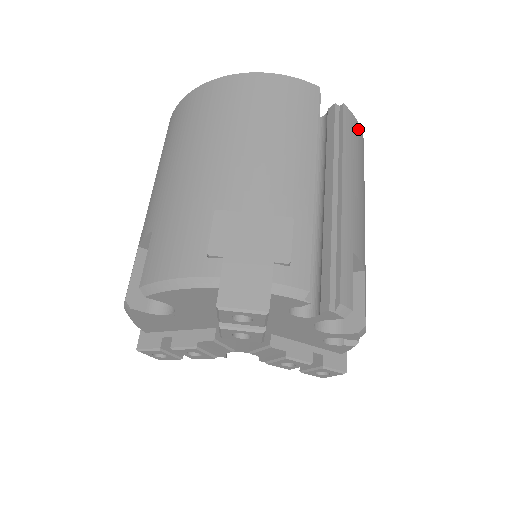
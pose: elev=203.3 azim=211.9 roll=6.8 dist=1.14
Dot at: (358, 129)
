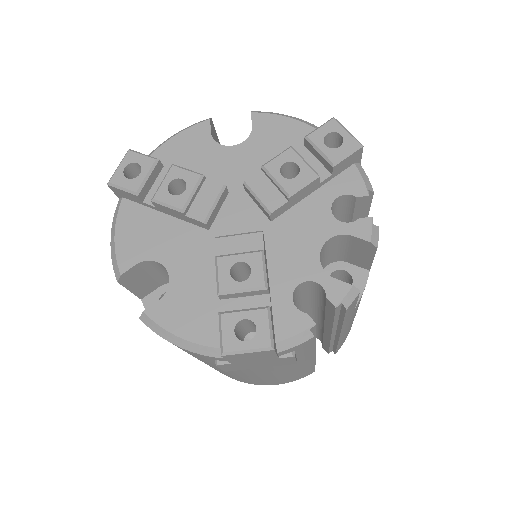
Dot at: occluded
